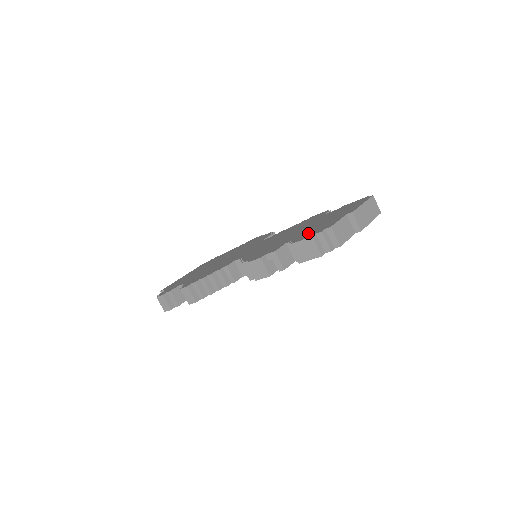
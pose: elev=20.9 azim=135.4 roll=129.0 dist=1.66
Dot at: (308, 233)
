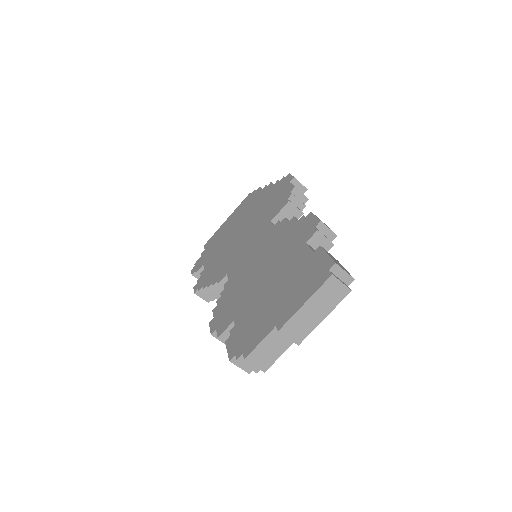
Dot at: (243, 330)
